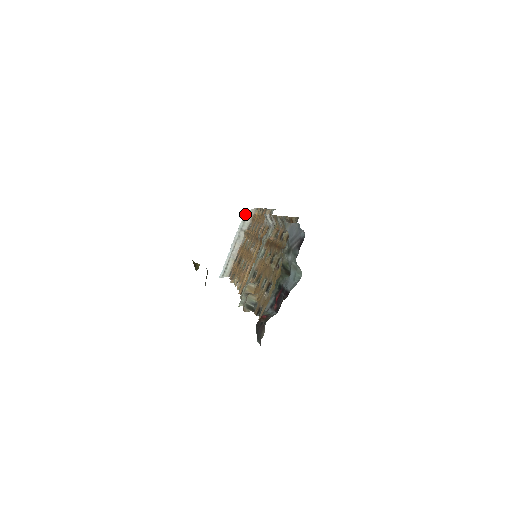
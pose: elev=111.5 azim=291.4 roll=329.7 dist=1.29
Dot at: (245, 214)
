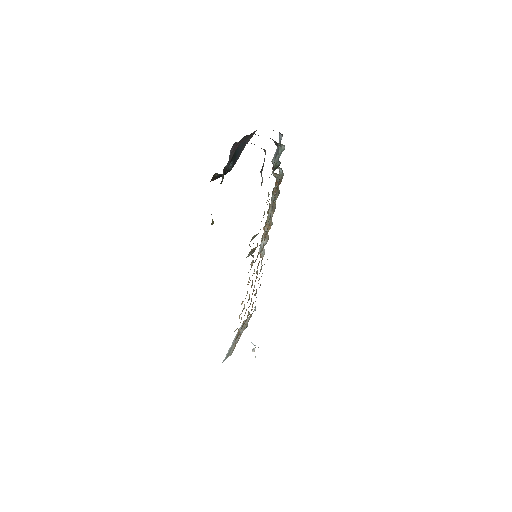
Dot at: occluded
